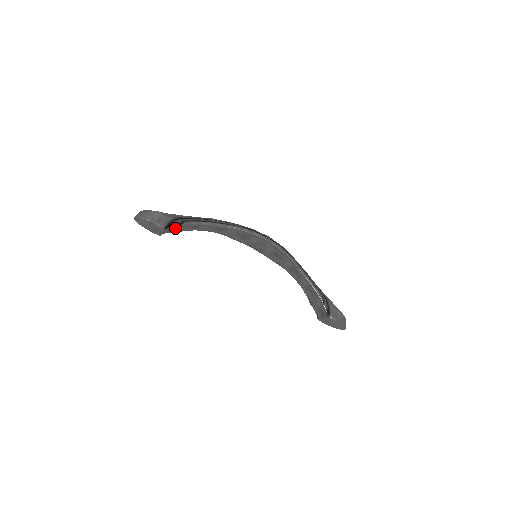
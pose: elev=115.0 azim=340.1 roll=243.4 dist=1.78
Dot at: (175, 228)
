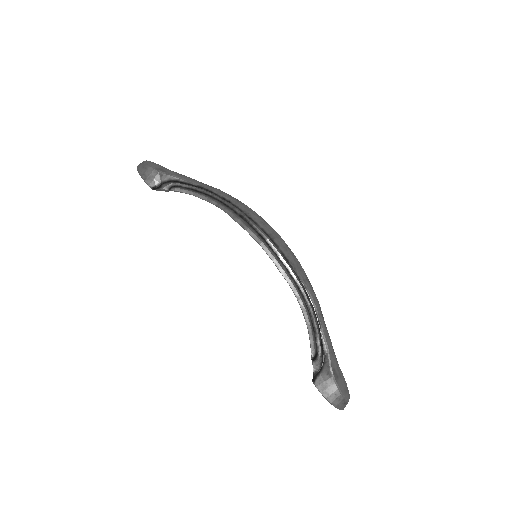
Dot at: occluded
